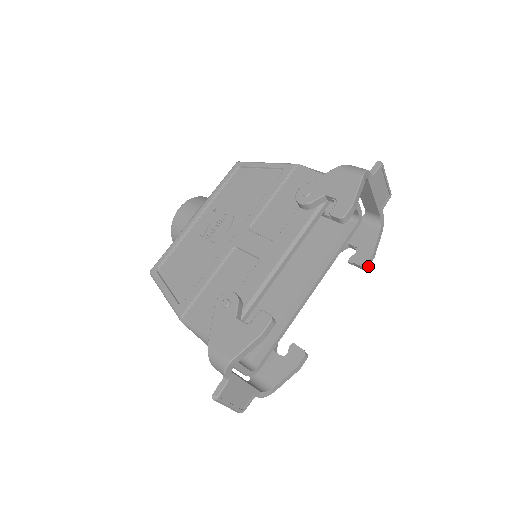
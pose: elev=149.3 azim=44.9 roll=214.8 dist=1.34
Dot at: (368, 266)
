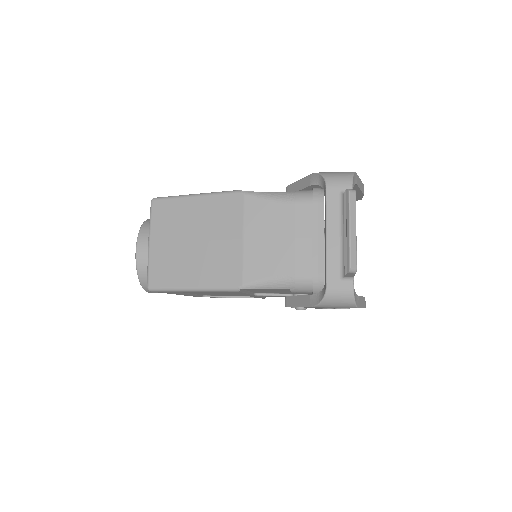
Dot at: occluded
